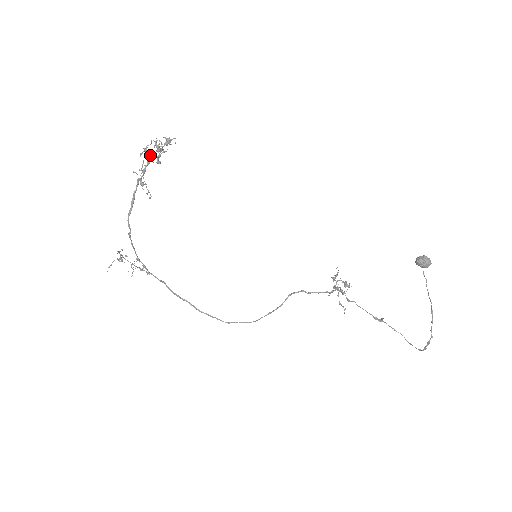
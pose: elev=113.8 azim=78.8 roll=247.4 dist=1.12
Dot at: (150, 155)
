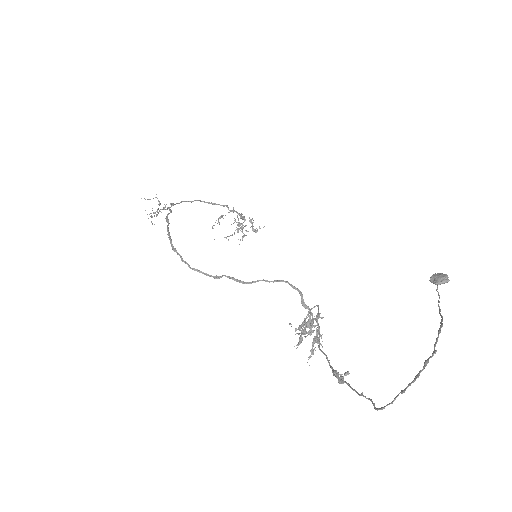
Dot at: (244, 216)
